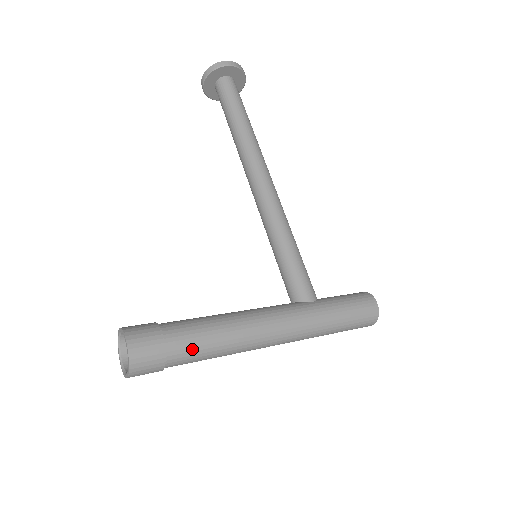
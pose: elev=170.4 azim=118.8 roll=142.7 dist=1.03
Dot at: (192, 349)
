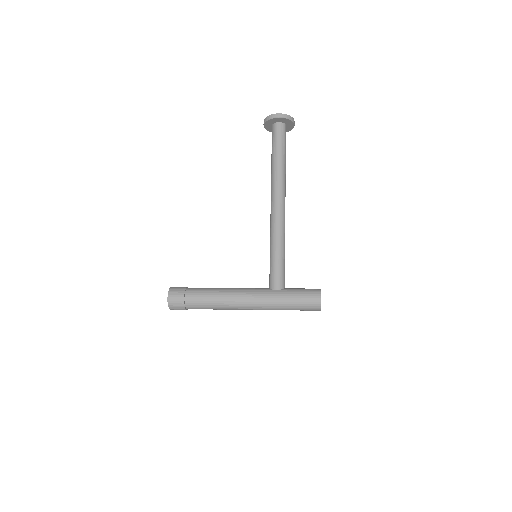
Dot at: (198, 304)
